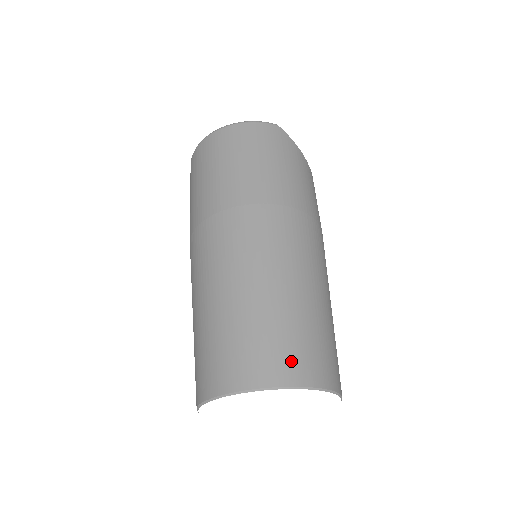
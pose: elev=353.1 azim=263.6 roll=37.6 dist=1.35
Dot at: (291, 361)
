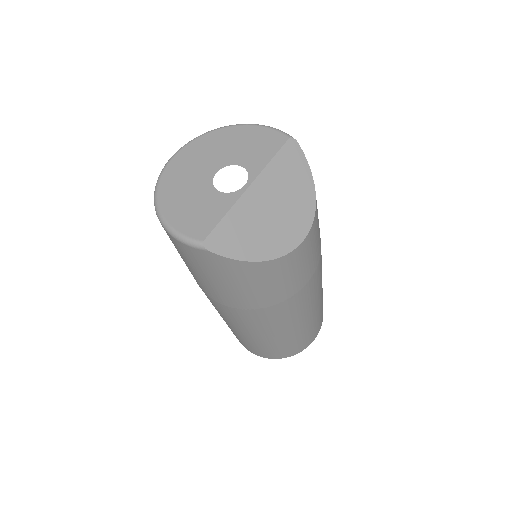
Dot at: (255, 351)
